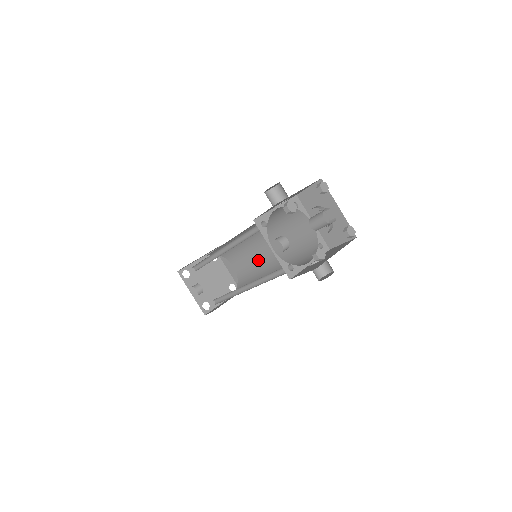
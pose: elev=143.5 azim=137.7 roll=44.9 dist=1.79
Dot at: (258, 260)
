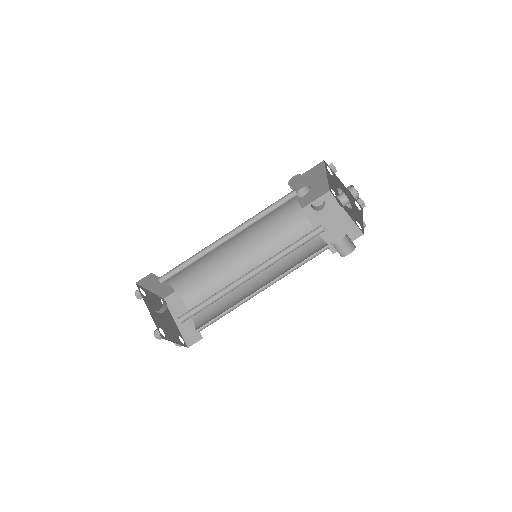
Dot at: (234, 290)
